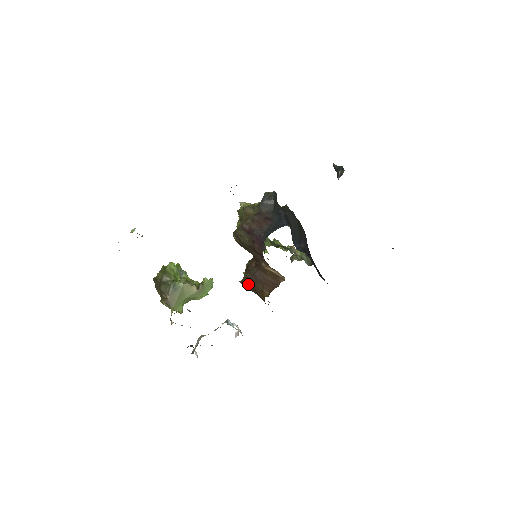
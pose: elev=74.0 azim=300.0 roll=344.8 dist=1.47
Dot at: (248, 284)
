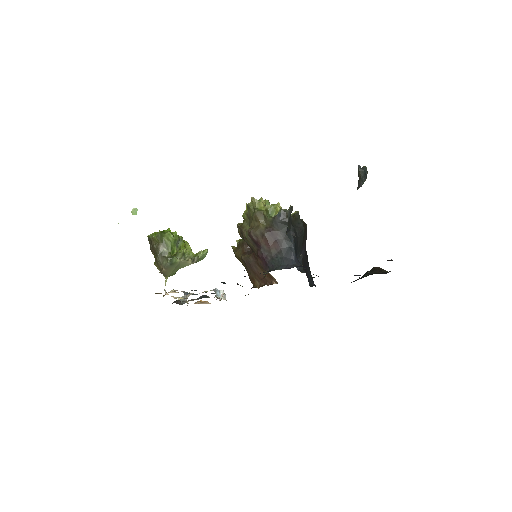
Dot at: (241, 262)
